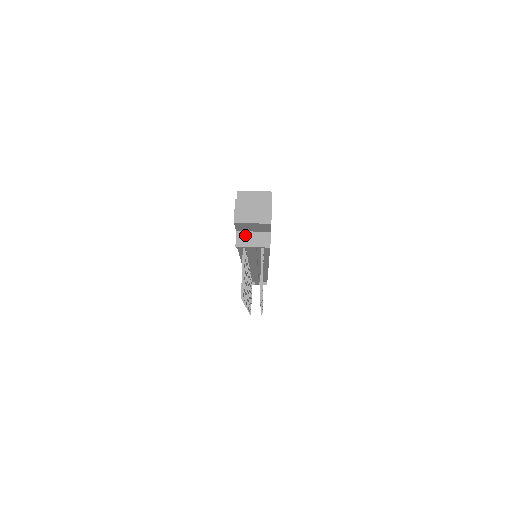
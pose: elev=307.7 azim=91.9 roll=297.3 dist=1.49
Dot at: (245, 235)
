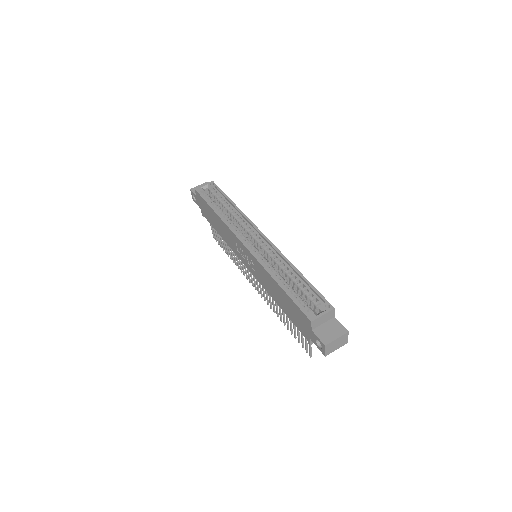
Dot at: occluded
